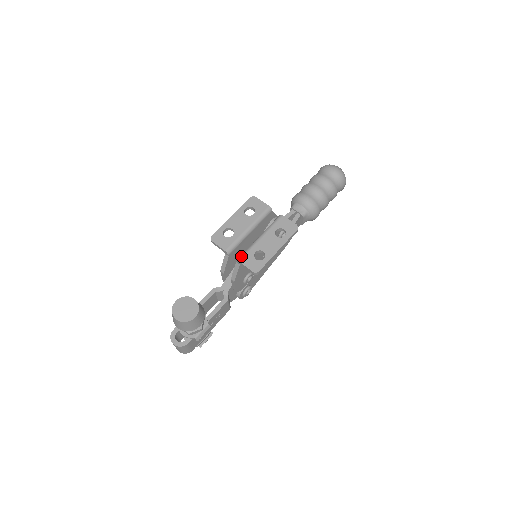
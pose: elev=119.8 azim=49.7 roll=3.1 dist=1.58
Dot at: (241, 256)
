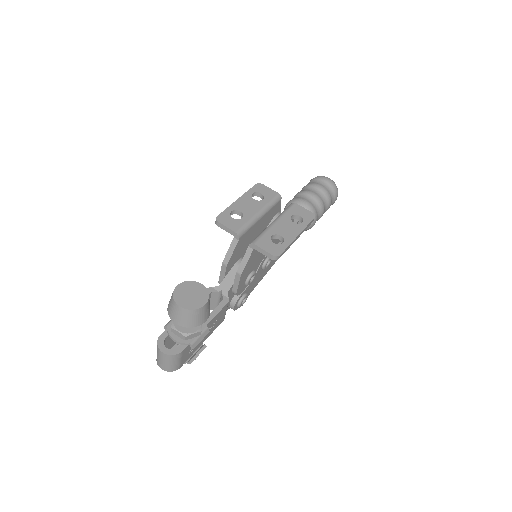
Dot at: (255, 239)
